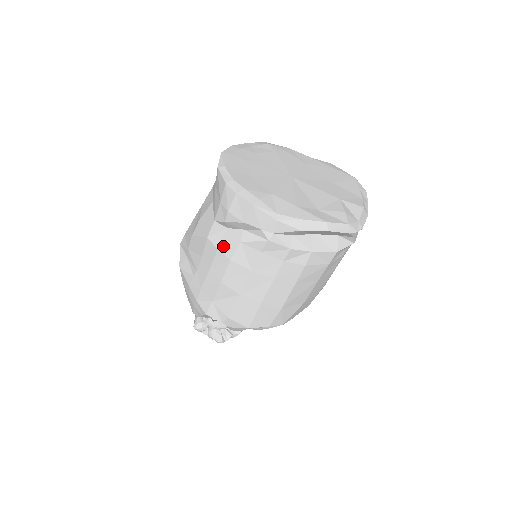
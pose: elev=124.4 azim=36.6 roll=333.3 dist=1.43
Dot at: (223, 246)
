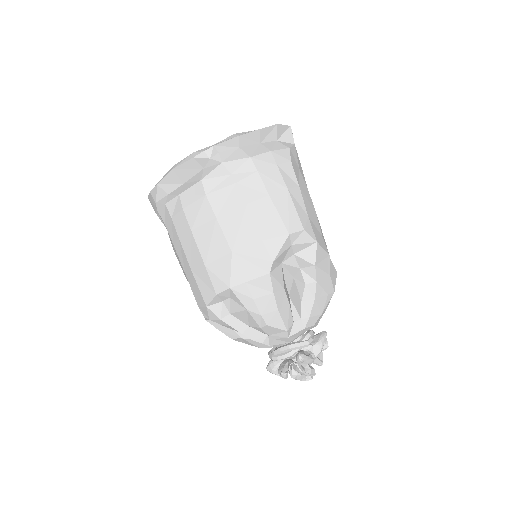
Dot at: occluded
